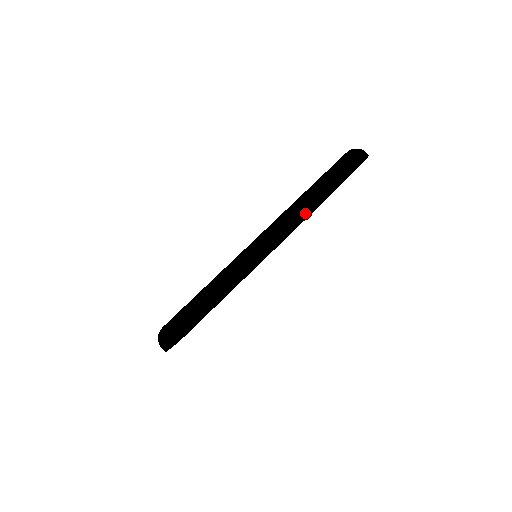
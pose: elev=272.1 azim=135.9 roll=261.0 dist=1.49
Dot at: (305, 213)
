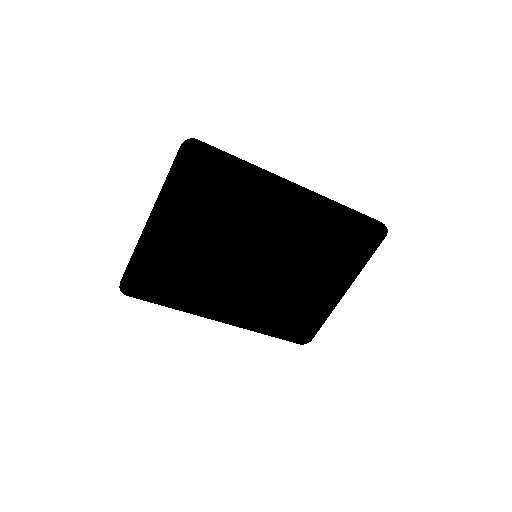
Dot at: (330, 200)
